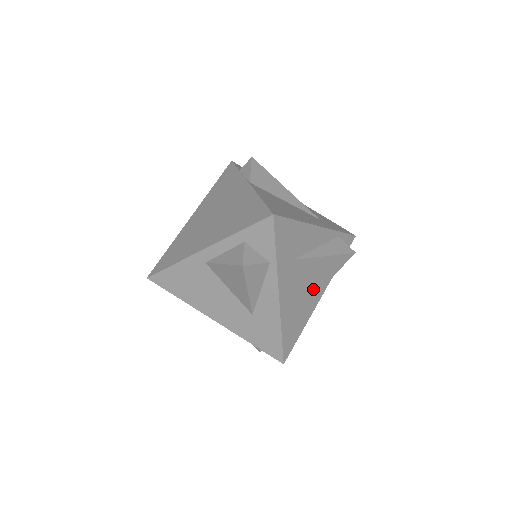
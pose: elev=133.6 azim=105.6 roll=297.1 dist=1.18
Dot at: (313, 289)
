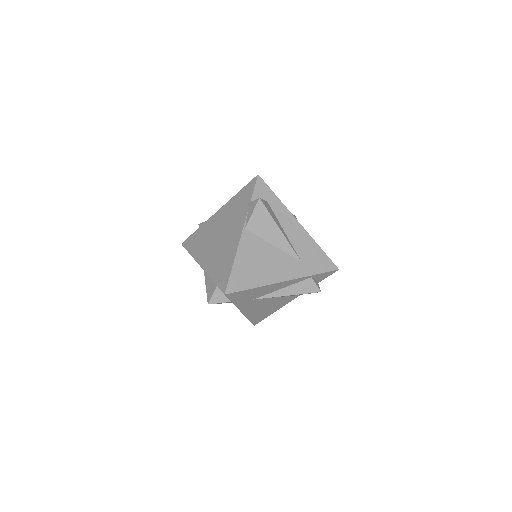
Dot at: (282, 300)
